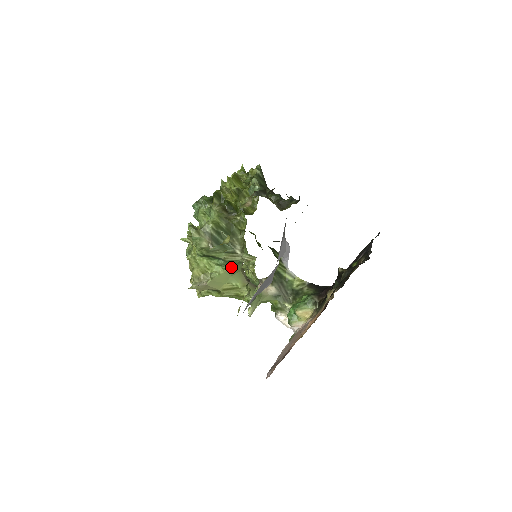
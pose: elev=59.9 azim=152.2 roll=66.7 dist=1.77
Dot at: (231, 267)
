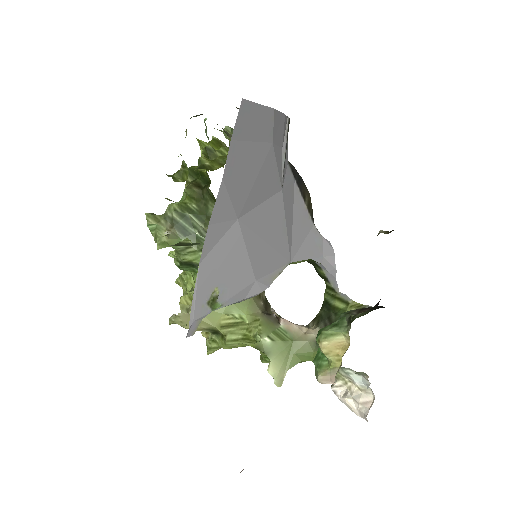
Dot at: occluded
